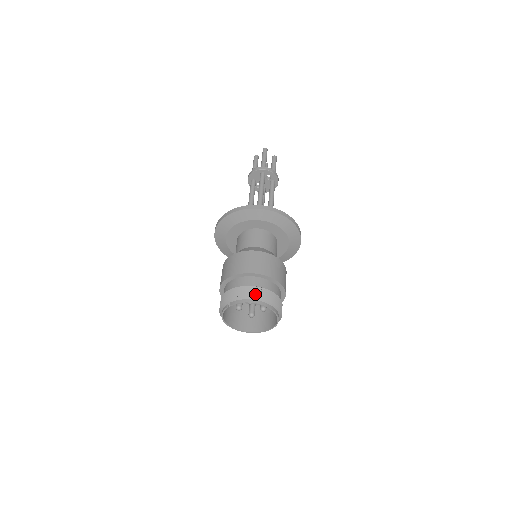
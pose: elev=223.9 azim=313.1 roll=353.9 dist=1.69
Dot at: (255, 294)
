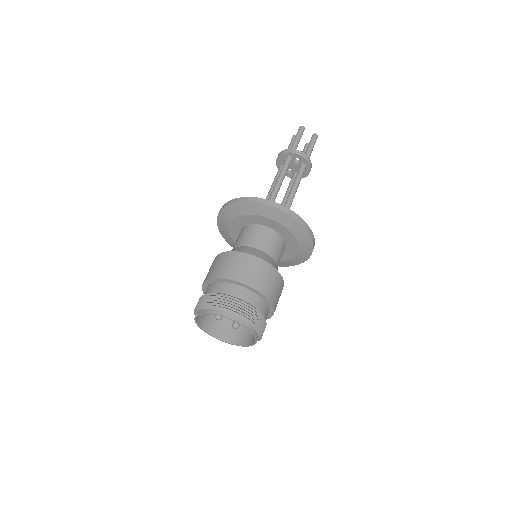
Dot at: (219, 304)
